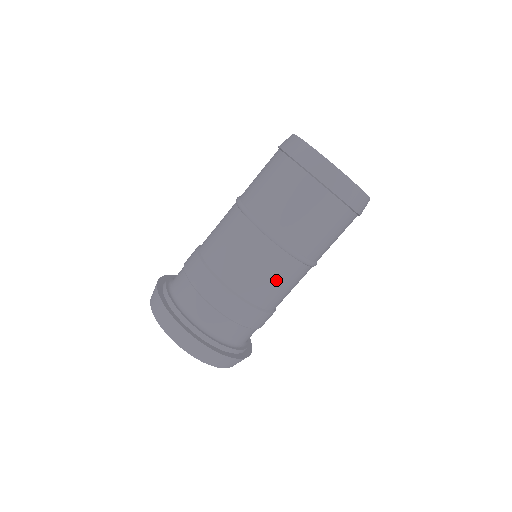
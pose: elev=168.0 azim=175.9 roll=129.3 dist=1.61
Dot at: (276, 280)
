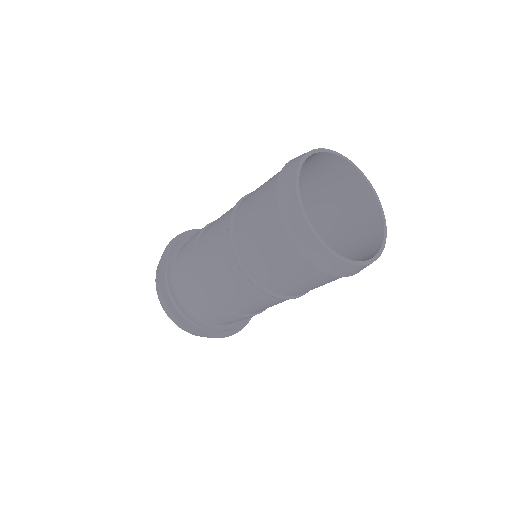
Dot at: (217, 264)
